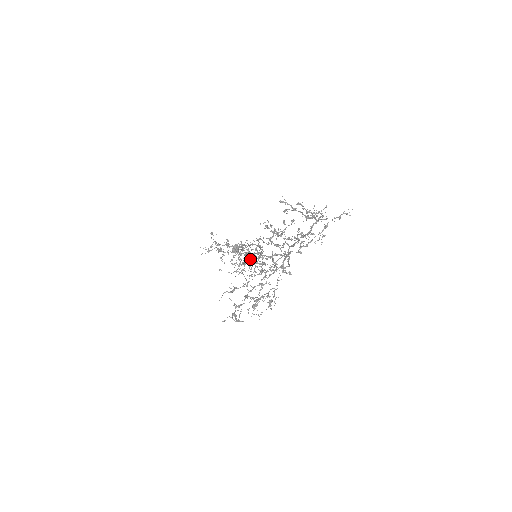
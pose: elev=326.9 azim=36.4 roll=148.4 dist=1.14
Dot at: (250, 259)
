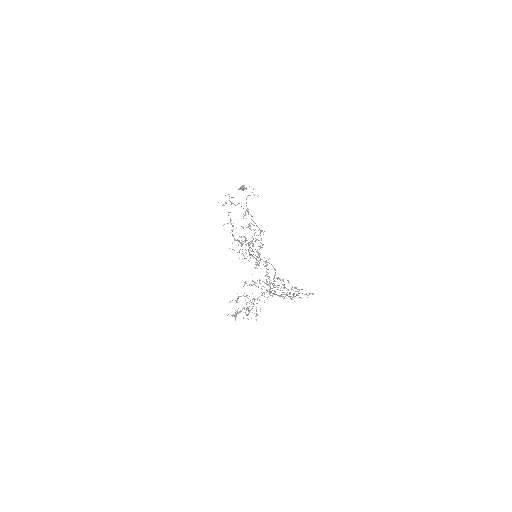
Dot at: occluded
